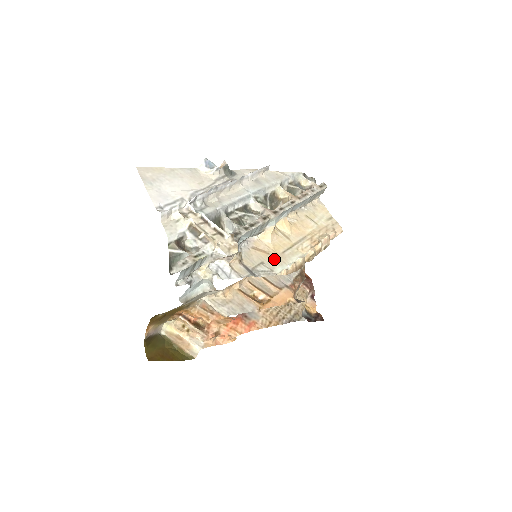
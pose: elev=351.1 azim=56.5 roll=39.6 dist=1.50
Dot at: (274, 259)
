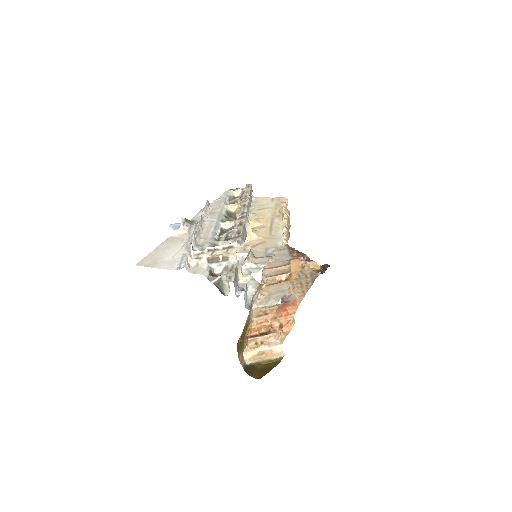
Dot at: (271, 242)
